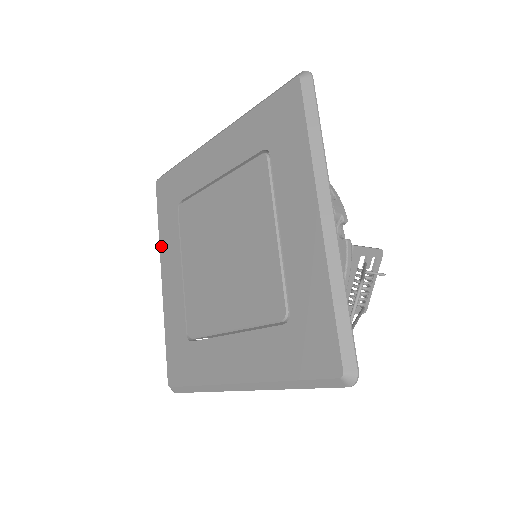
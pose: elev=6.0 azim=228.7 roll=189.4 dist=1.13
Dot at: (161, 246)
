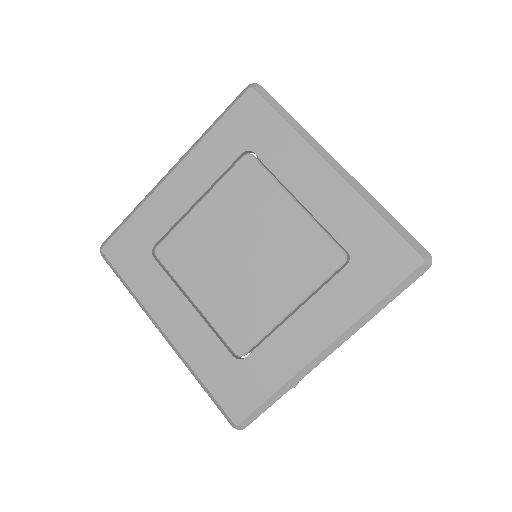
Dot at: (198, 148)
